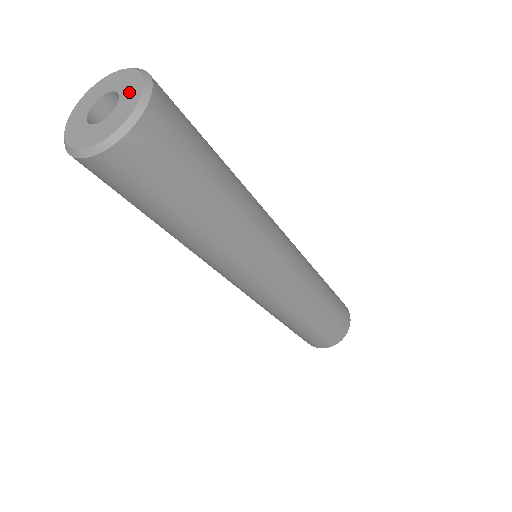
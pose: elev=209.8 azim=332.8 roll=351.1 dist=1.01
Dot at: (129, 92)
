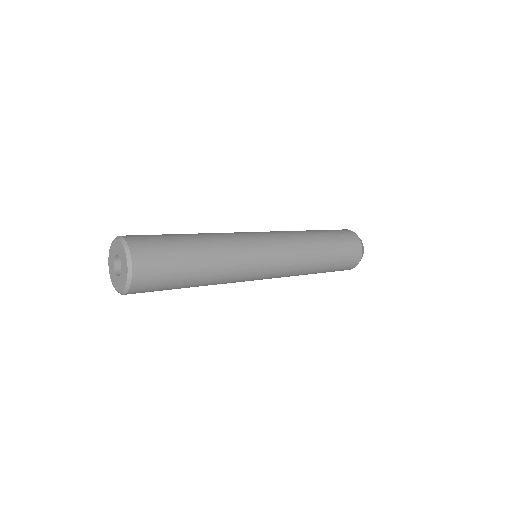
Dot at: (122, 255)
